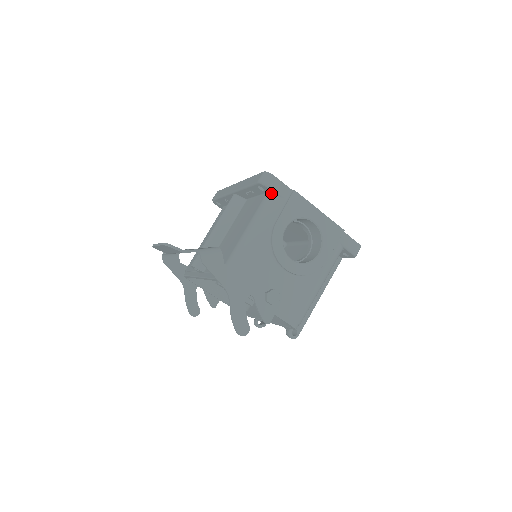
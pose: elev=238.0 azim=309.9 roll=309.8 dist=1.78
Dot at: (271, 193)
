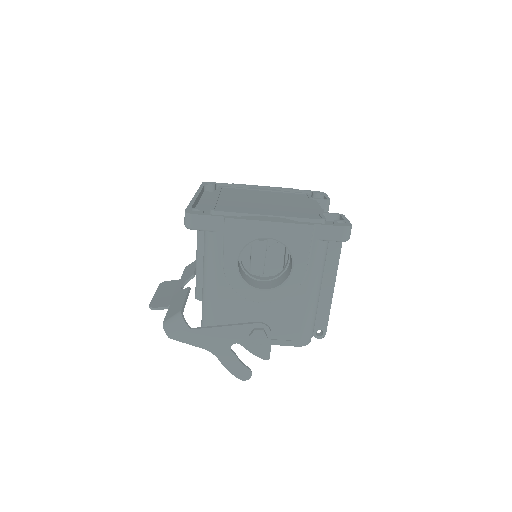
Dot at: occluded
